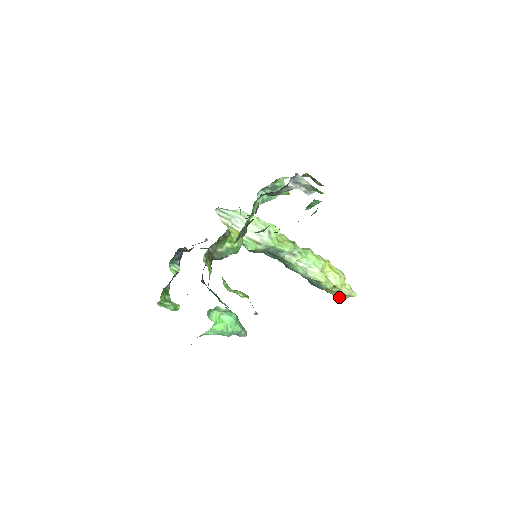
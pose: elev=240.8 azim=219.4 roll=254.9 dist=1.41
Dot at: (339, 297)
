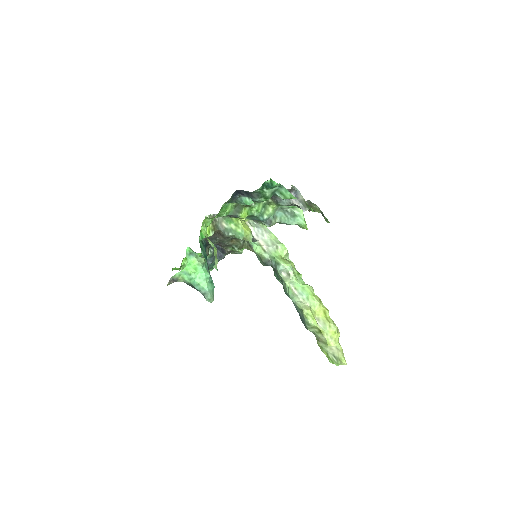
Dot at: (331, 361)
